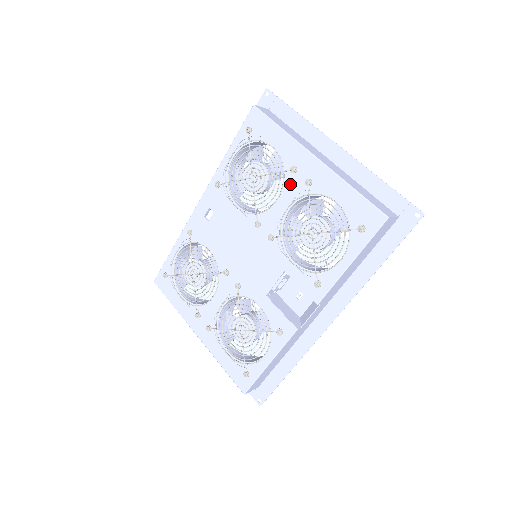
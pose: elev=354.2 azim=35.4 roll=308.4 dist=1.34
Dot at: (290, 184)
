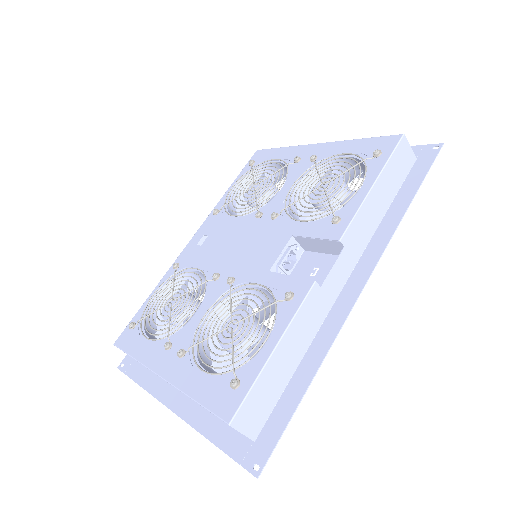
Dot at: (294, 171)
